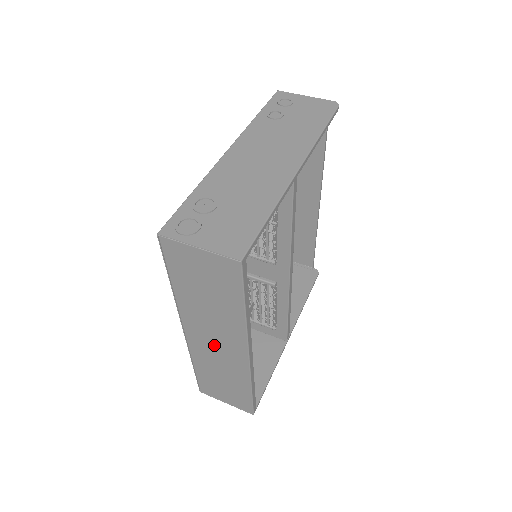
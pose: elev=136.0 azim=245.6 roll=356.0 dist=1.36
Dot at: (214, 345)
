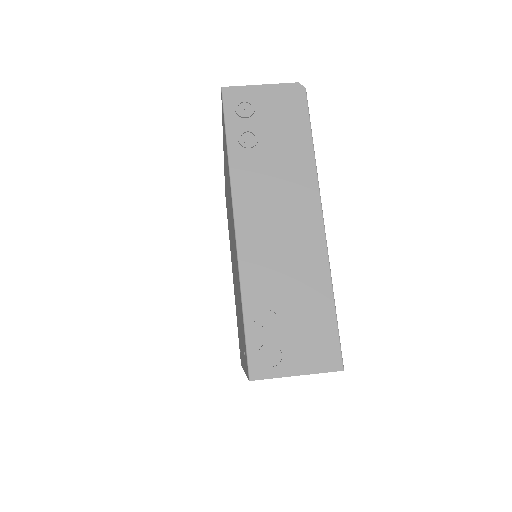
Dot at: occluded
